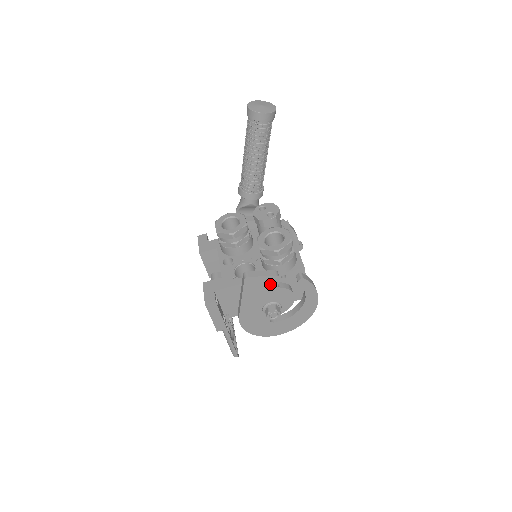
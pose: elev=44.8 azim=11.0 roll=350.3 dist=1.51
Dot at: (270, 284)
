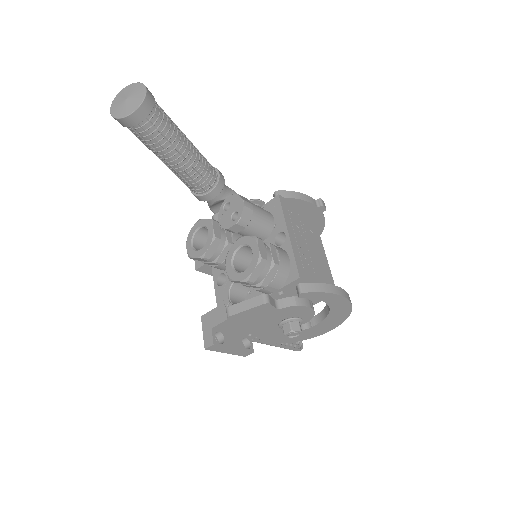
Dot at: (264, 311)
